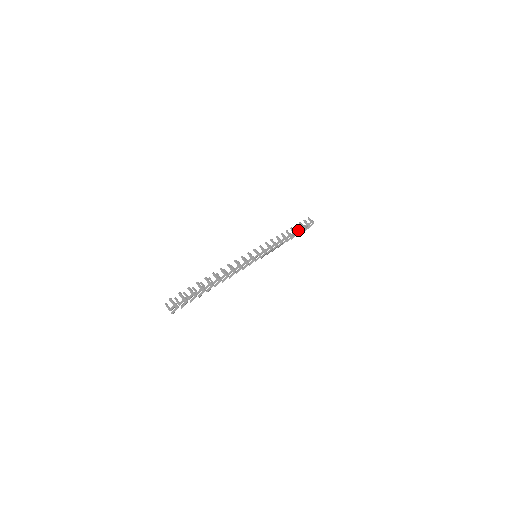
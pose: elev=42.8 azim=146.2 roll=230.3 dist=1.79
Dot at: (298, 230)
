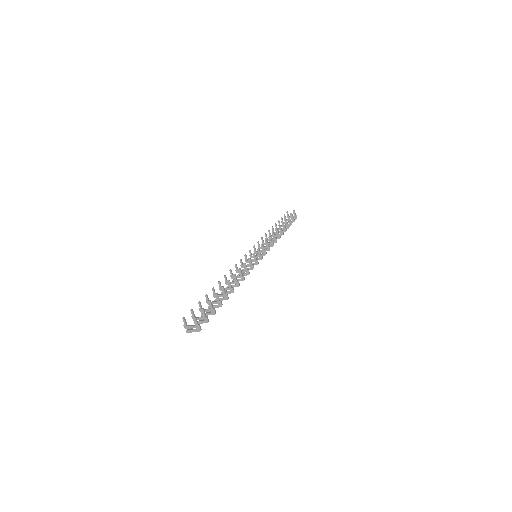
Dot at: (286, 225)
